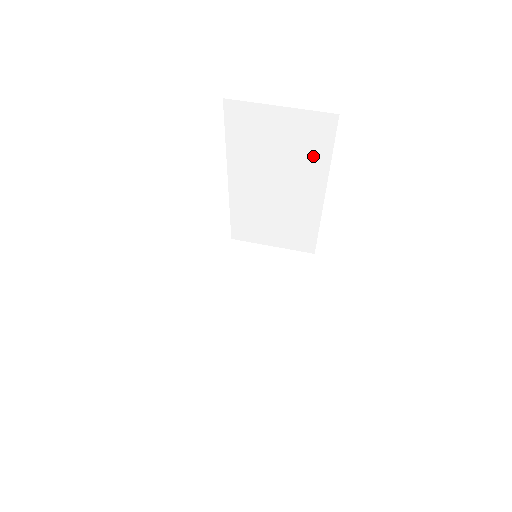
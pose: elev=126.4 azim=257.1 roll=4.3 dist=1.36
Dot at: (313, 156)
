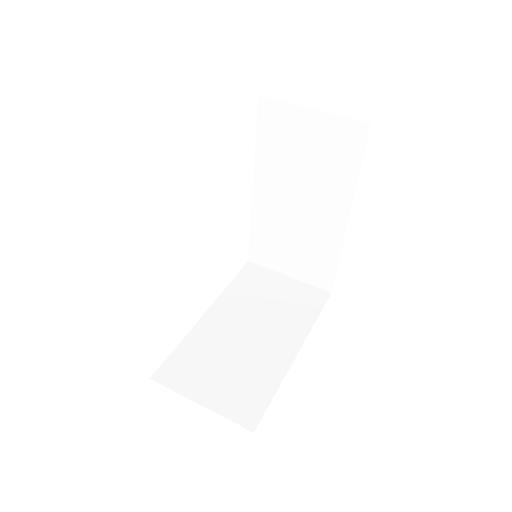
Dot at: (340, 170)
